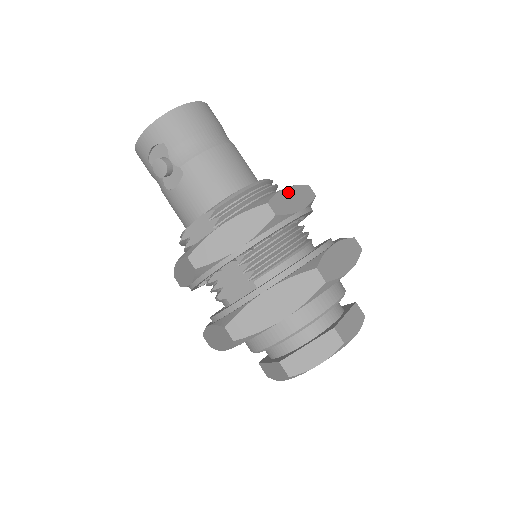
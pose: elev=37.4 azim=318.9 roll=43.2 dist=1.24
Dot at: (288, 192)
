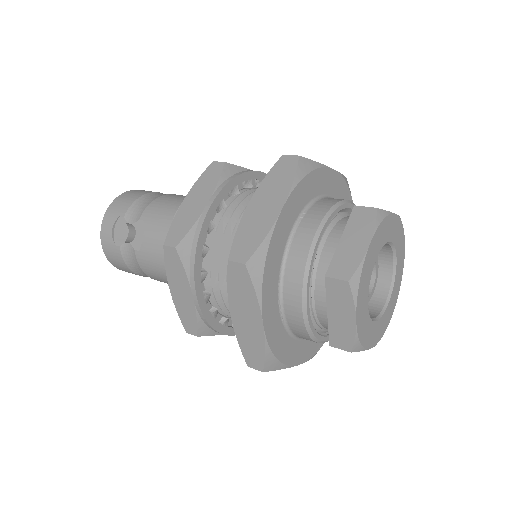
Dot at: occluded
